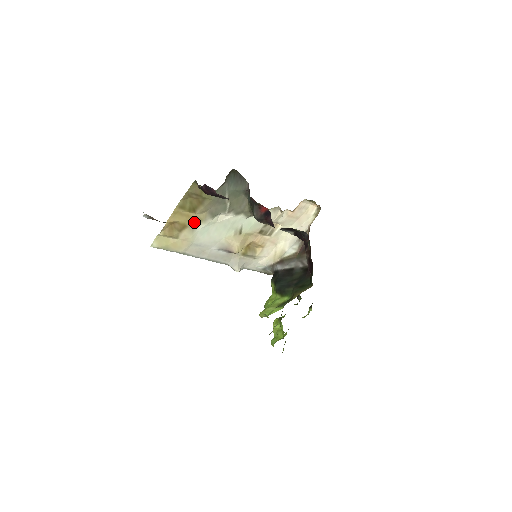
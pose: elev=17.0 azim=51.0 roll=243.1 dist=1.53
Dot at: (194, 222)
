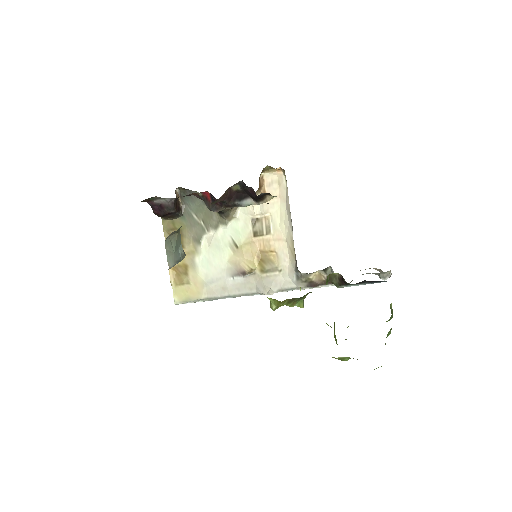
Dot at: (190, 258)
